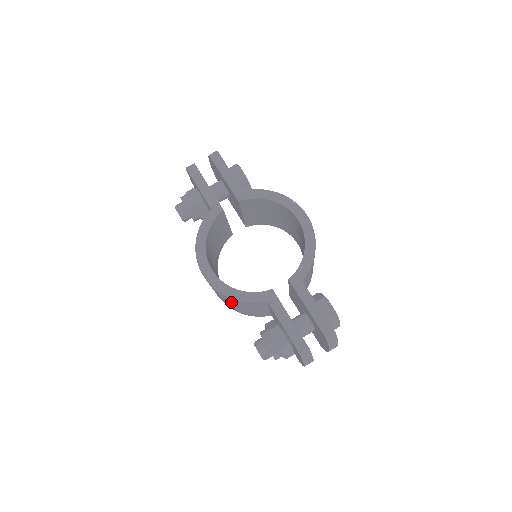
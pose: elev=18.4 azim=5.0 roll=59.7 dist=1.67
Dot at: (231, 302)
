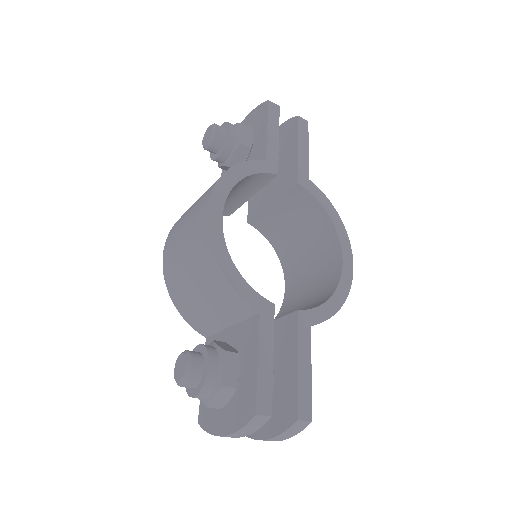
Dot at: (202, 275)
